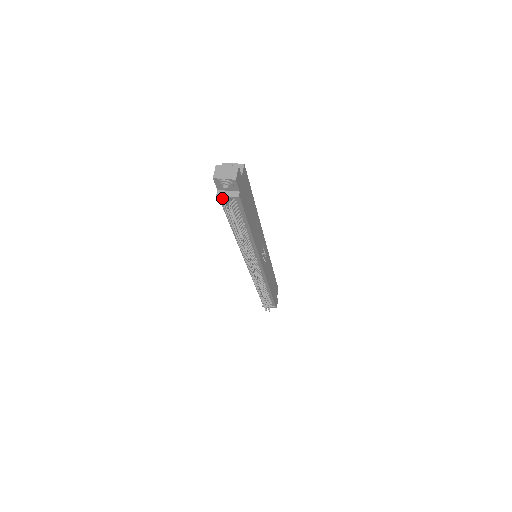
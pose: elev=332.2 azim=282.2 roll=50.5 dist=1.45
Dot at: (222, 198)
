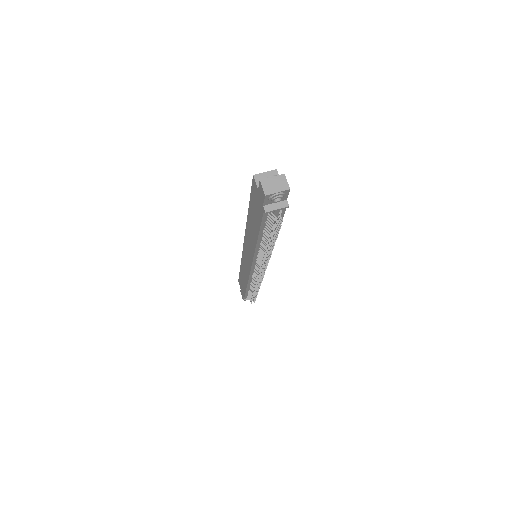
Dot at: (267, 213)
